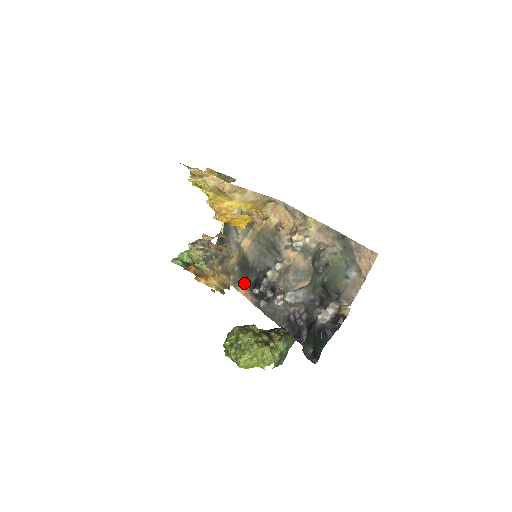
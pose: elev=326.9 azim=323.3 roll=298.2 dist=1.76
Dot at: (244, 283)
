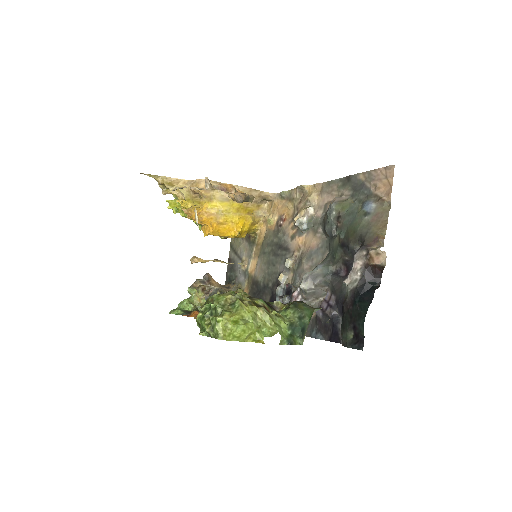
Dot at: occluded
